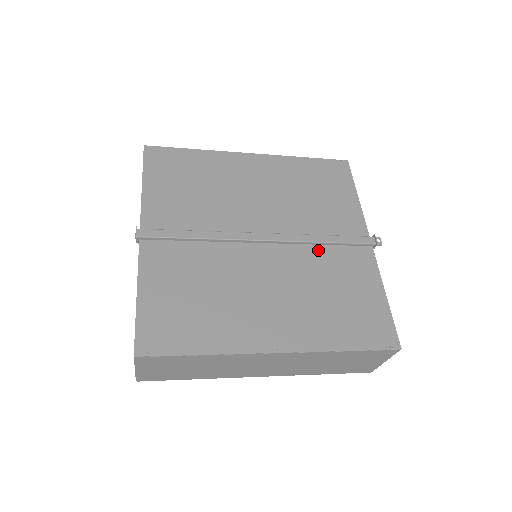
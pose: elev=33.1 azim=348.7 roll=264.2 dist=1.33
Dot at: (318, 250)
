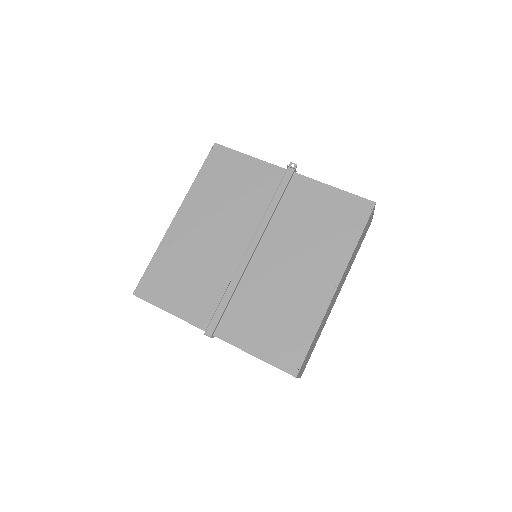
Dot at: (279, 214)
